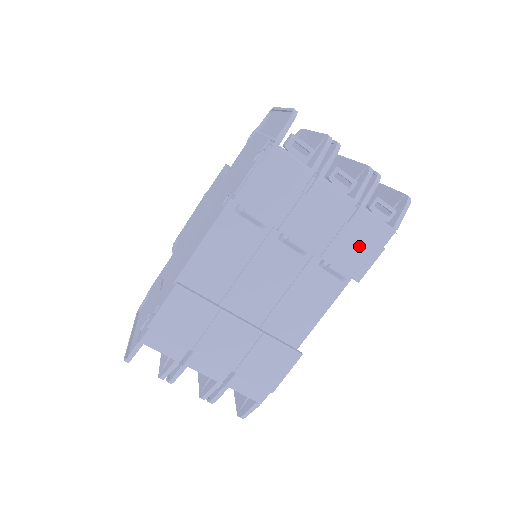
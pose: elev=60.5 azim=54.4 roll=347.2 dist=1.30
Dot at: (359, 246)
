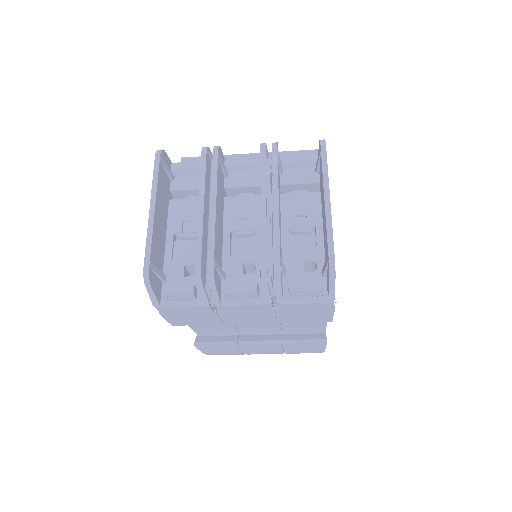
Dot at: (306, 313)
